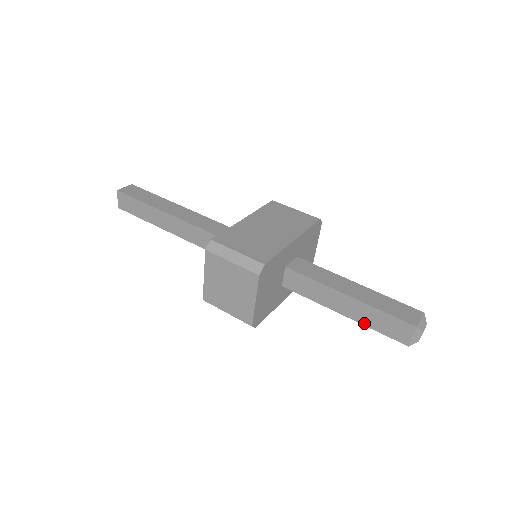
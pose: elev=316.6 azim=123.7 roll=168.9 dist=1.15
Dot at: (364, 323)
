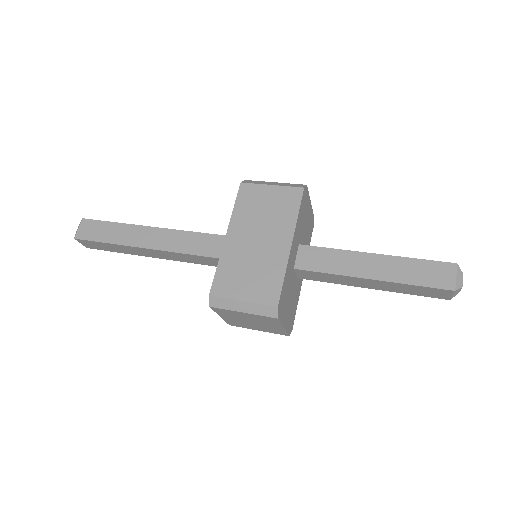
Dot at: (397, 292)
